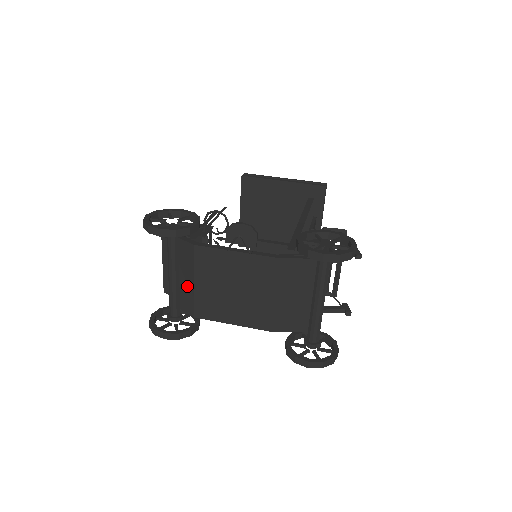
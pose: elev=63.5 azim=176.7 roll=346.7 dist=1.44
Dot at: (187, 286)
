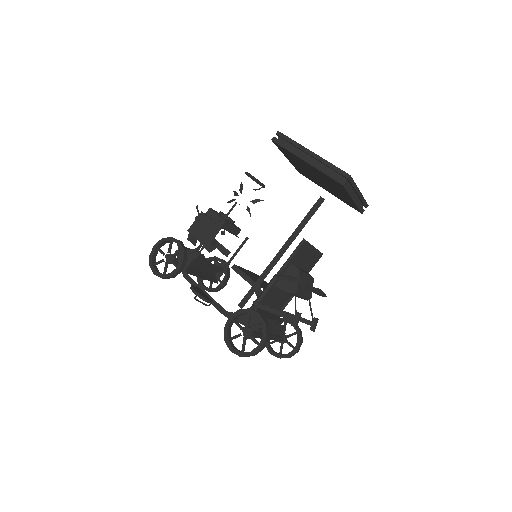
Dot at: occluded
